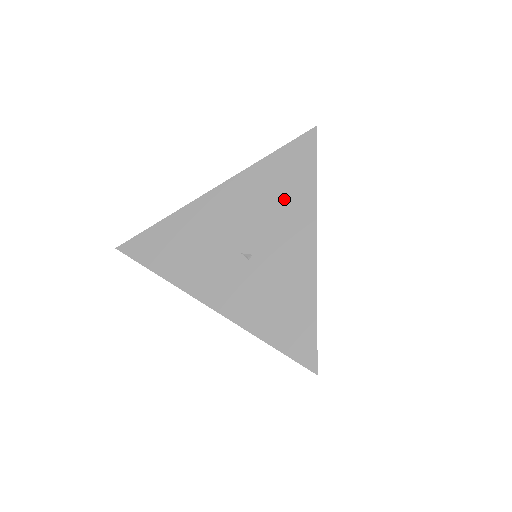
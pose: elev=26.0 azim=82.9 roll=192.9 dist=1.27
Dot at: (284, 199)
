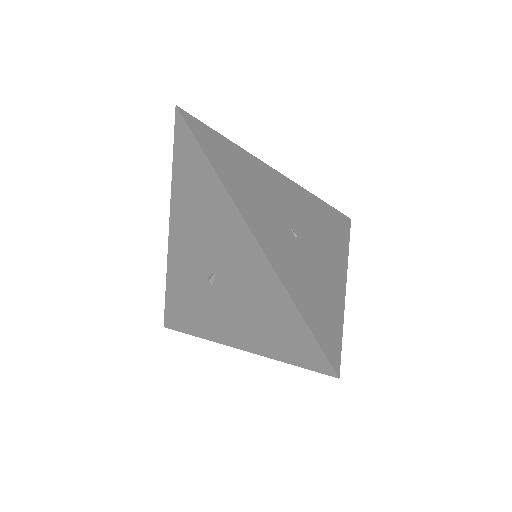
Dot at: (328, 231)
